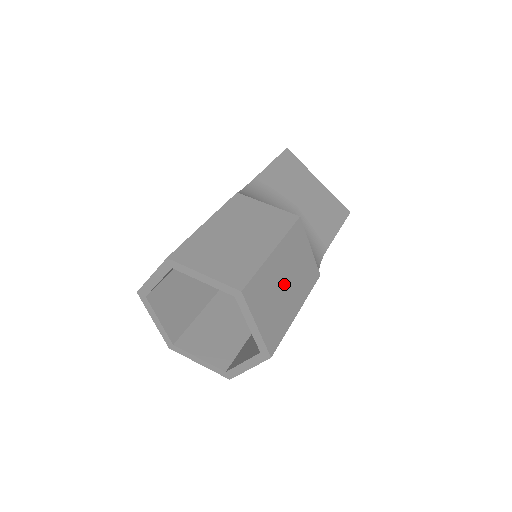
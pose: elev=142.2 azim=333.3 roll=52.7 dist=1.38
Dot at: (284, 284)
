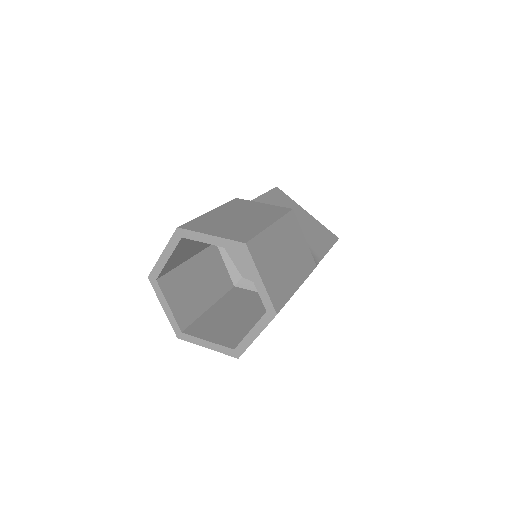
Dot at: (284, 257)
